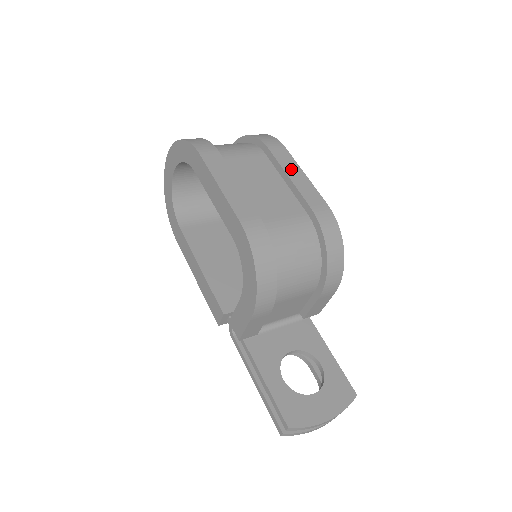
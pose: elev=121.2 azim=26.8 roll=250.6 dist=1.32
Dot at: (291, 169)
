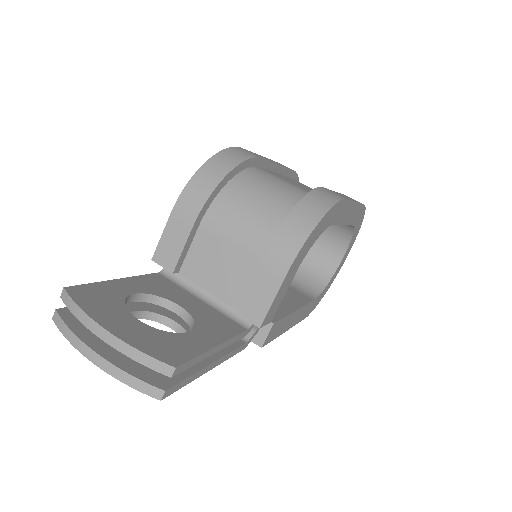
Dot at: occluded
